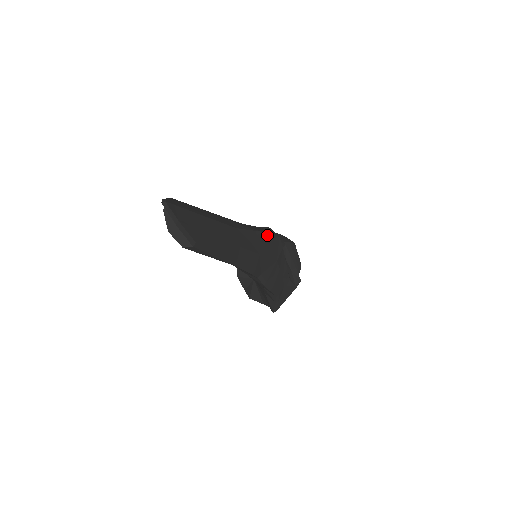
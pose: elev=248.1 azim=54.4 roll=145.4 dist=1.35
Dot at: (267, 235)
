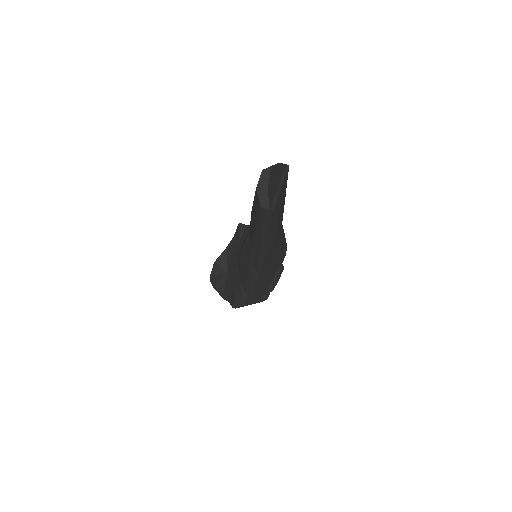
Dot at: (285, 246)
